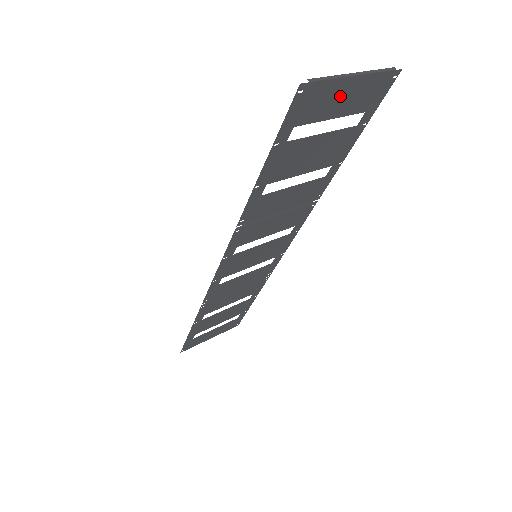
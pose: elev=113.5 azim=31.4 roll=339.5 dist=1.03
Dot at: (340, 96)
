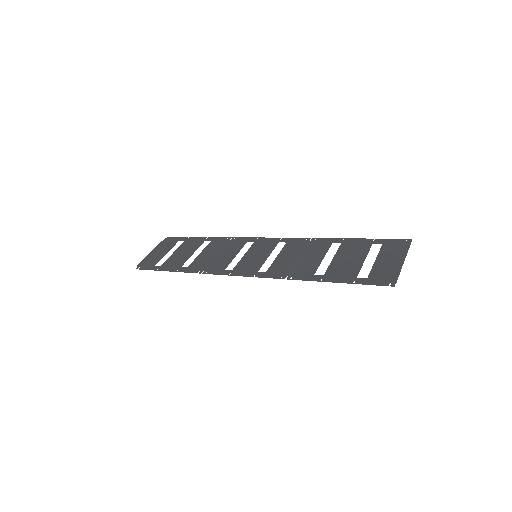
Dot at: (390, 263)
